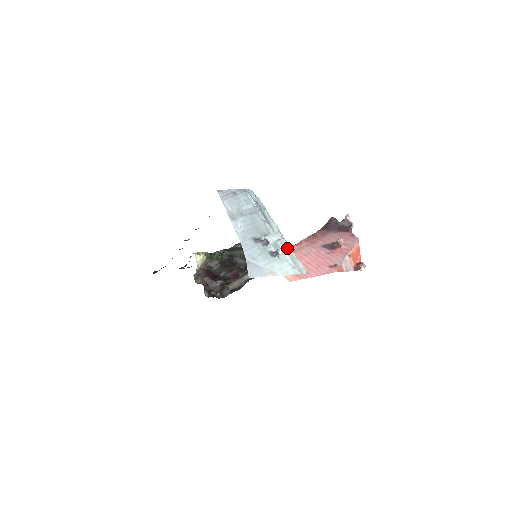
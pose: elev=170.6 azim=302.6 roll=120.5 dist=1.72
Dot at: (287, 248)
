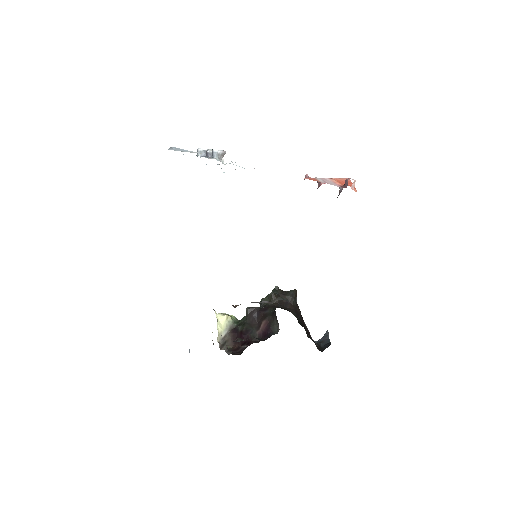
Dot at: occluded
